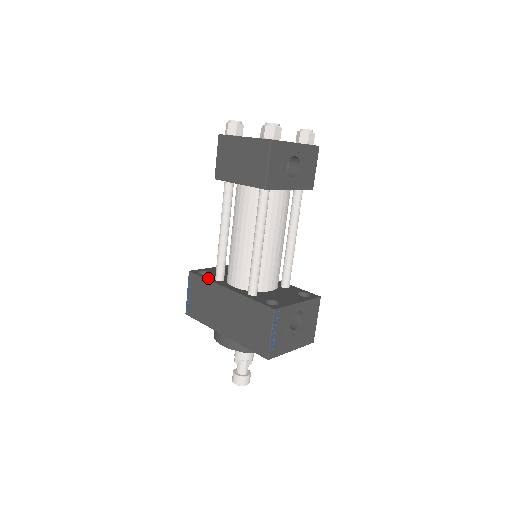
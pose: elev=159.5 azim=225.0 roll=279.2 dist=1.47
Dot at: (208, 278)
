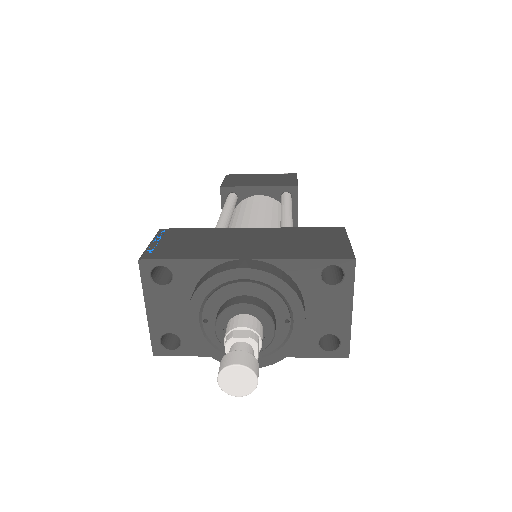
Dot at: occluded
